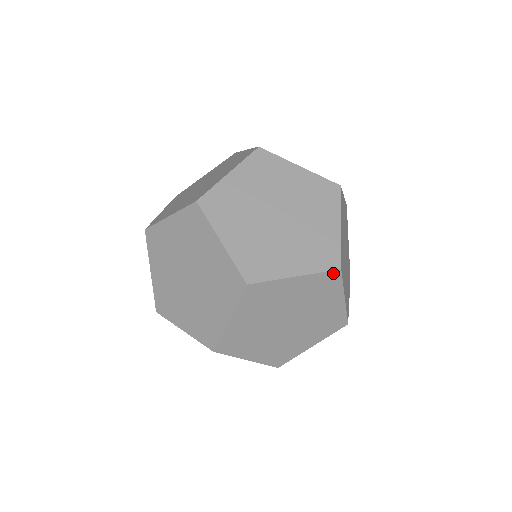
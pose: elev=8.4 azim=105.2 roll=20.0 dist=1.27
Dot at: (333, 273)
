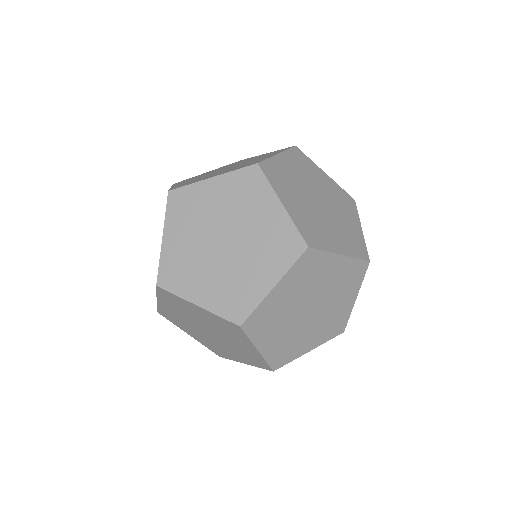
Dot at: (251, 169)
